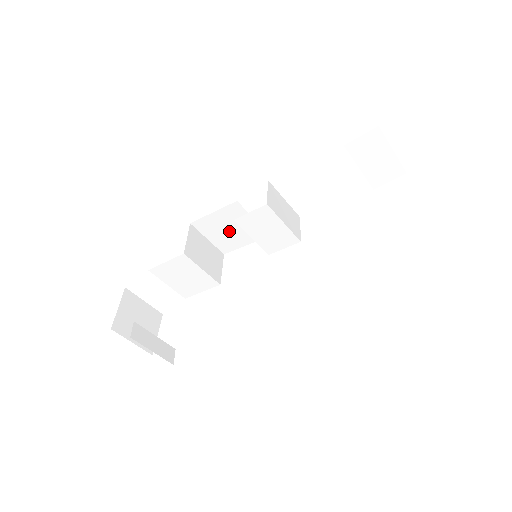
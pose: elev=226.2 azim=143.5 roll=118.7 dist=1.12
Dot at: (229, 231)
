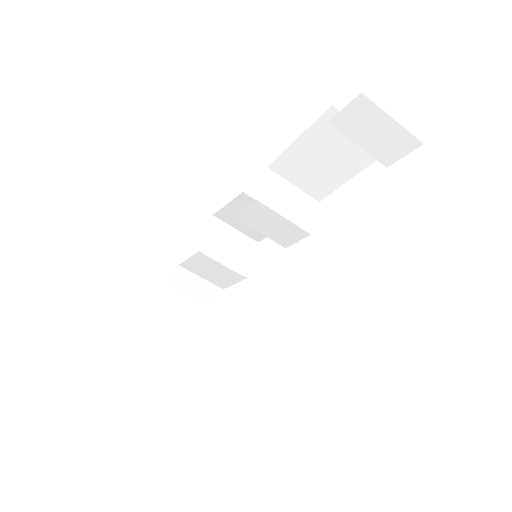
Dot at: occluded
